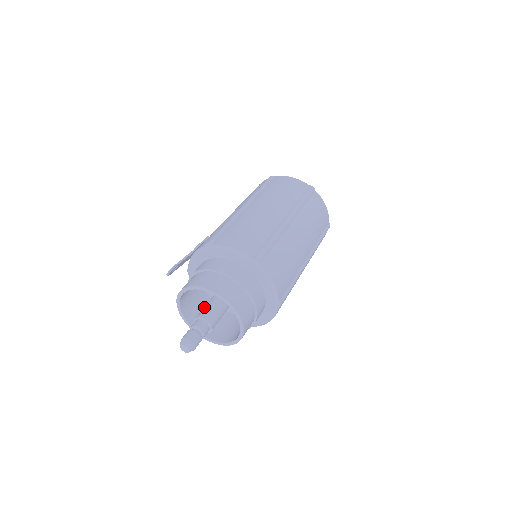
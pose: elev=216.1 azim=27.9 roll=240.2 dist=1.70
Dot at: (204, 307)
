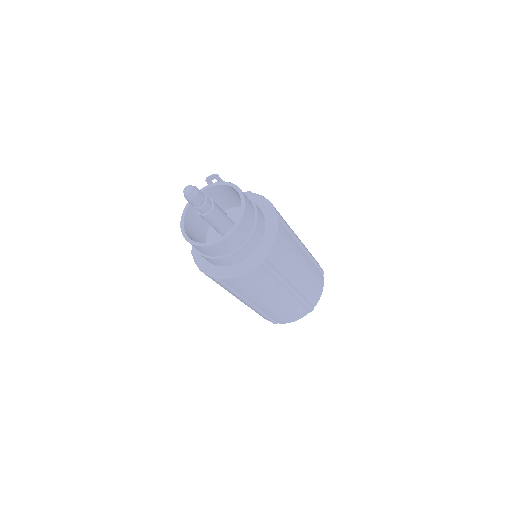
Dot at: occluded
